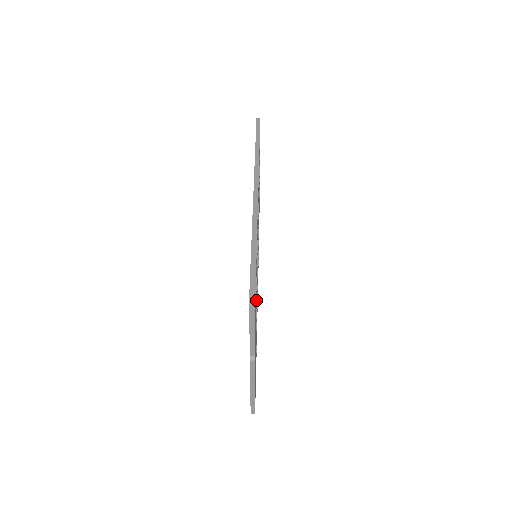
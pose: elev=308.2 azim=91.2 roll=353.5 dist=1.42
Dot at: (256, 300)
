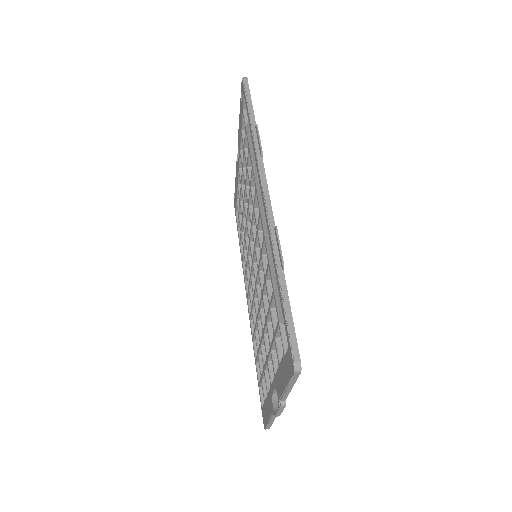
Dot at: occluded
